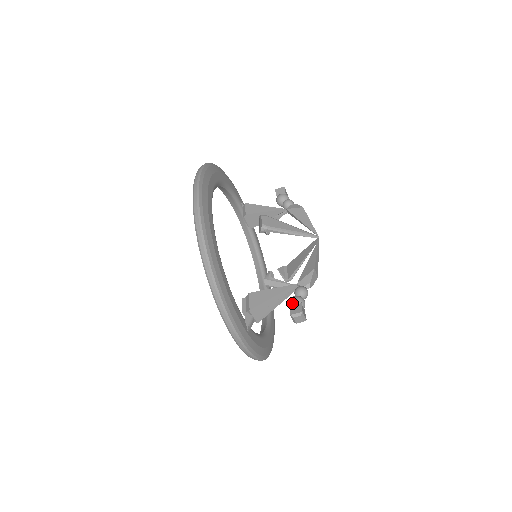
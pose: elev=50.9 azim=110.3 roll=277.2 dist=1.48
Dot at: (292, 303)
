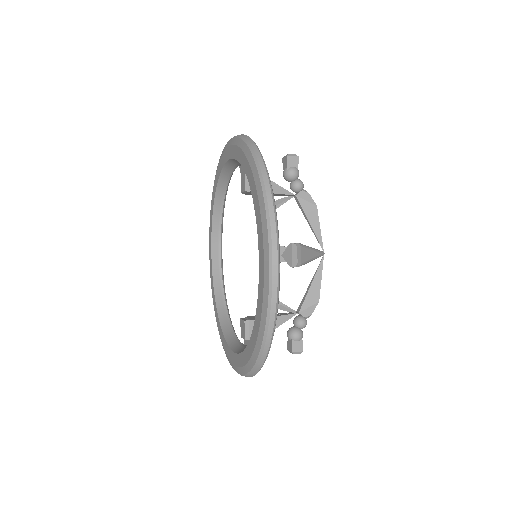
Dot at: (295, 339)
